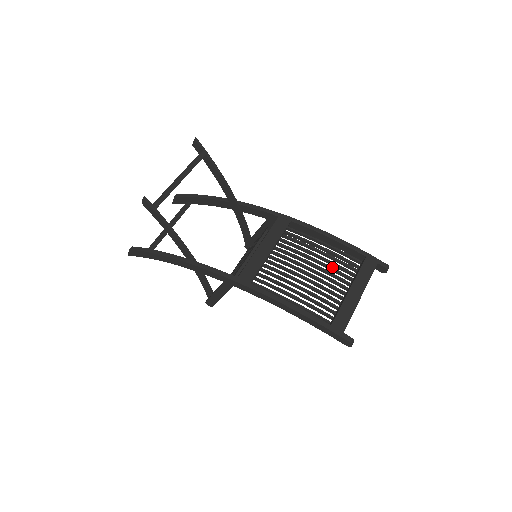
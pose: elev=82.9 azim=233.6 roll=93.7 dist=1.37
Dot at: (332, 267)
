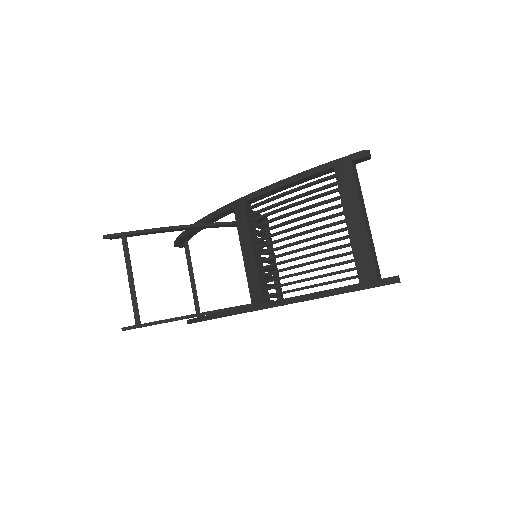
Dot at: (314, 212)
